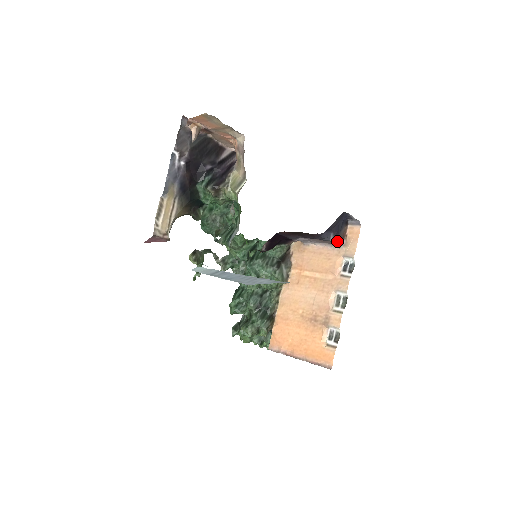
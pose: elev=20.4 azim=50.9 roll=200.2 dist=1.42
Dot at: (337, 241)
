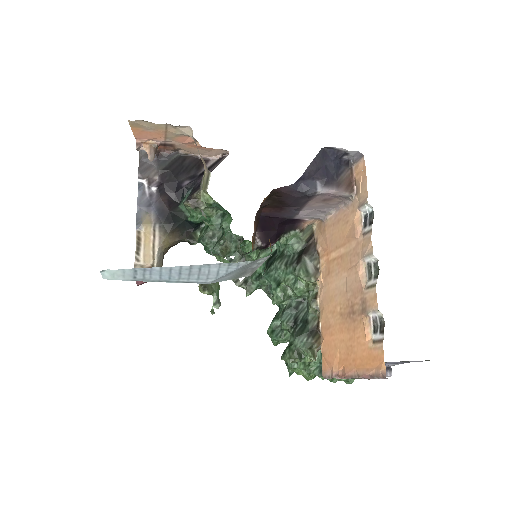
Dot at: (336, 191)
